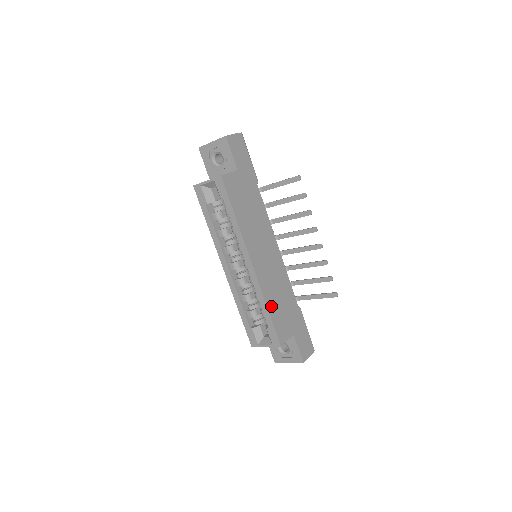
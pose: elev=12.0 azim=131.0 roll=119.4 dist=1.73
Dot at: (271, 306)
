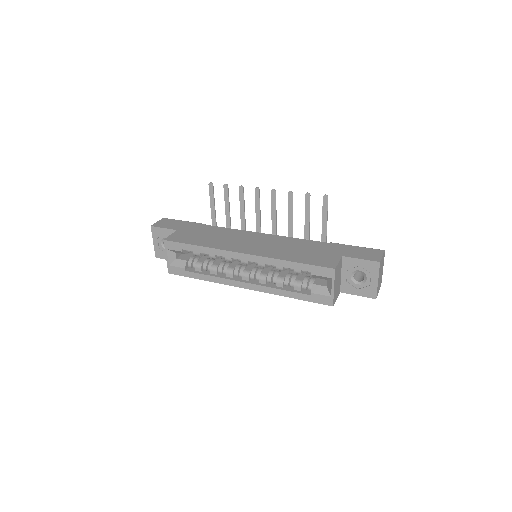
Dot at: (292, 258)
